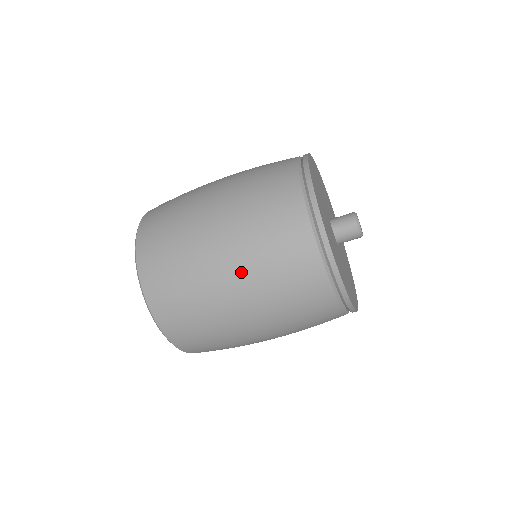
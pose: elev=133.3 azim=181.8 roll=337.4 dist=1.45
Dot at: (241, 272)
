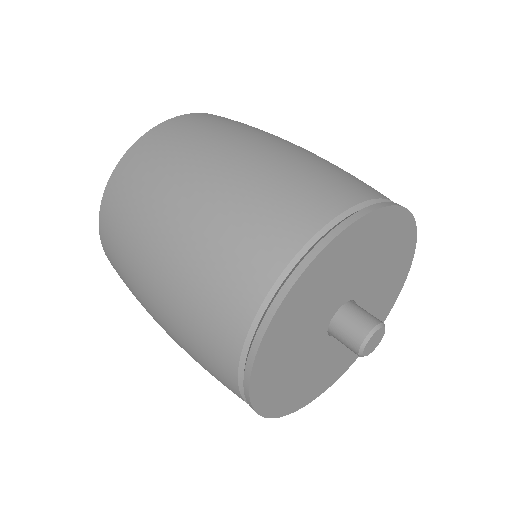
Dot at: (227, 179)
